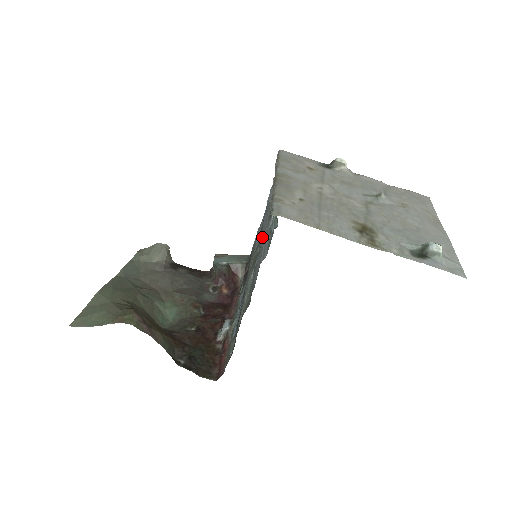
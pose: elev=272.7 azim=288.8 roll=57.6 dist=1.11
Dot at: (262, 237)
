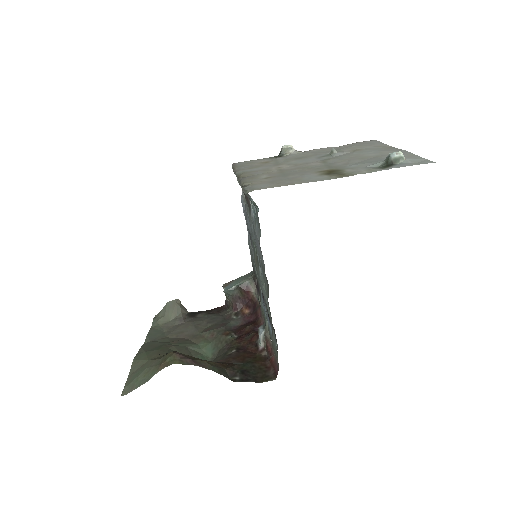
Dot at: (252, 233)
